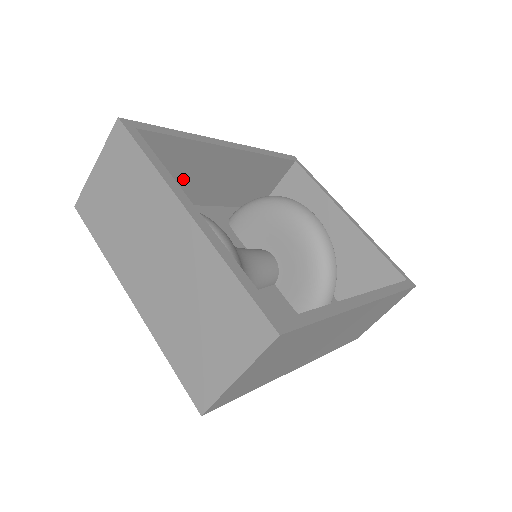
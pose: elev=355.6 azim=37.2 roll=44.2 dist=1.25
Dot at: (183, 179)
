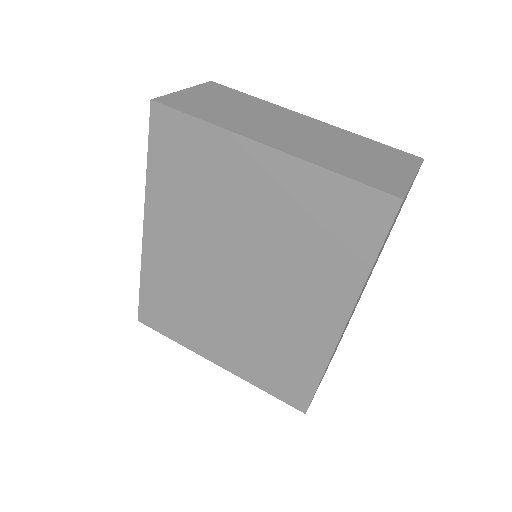
Dot at: occluded
